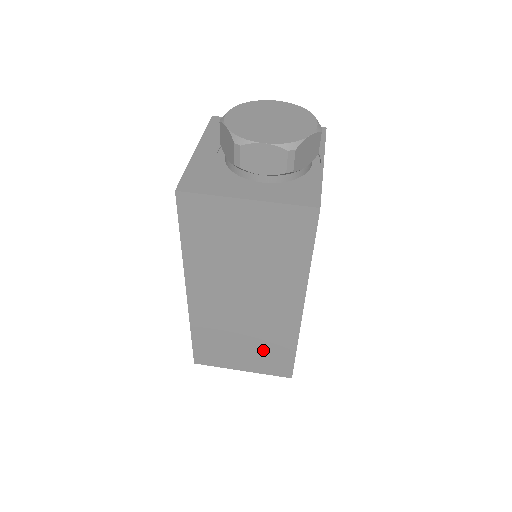
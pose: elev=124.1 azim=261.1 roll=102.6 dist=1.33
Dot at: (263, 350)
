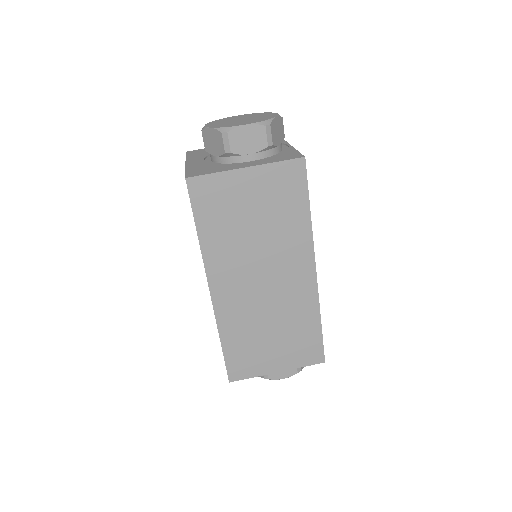
Dot at: (291, 336)
